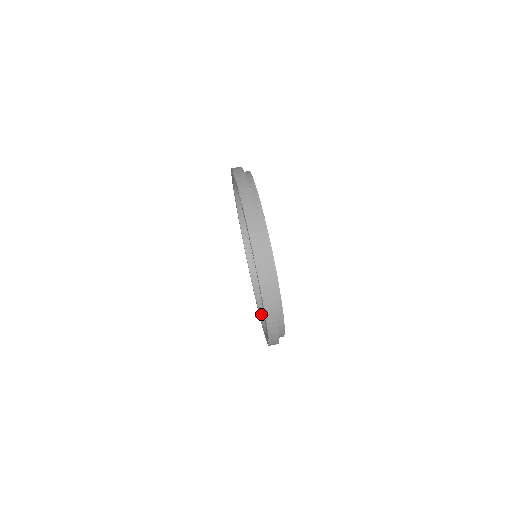
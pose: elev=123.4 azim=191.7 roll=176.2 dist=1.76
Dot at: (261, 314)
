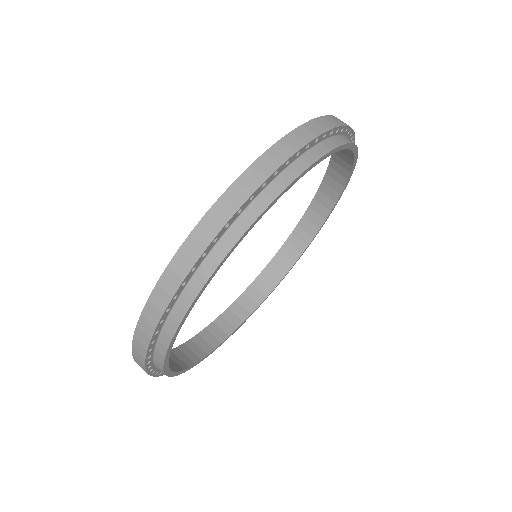
Dot at: (254, 283)
